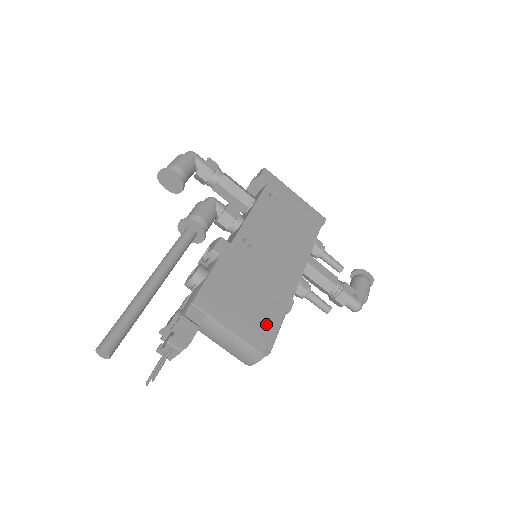
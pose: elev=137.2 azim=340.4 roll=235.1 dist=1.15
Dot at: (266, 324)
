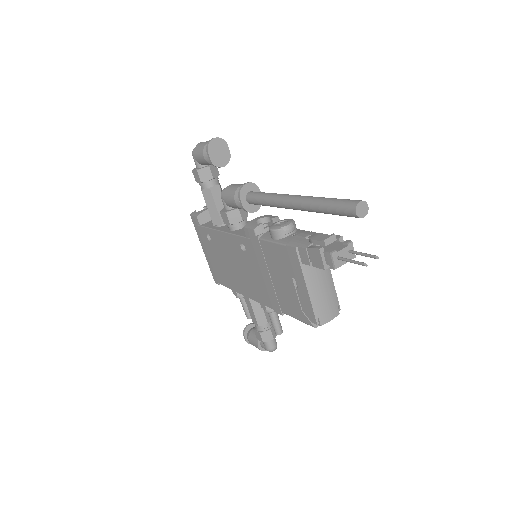
Dot at: occluded
